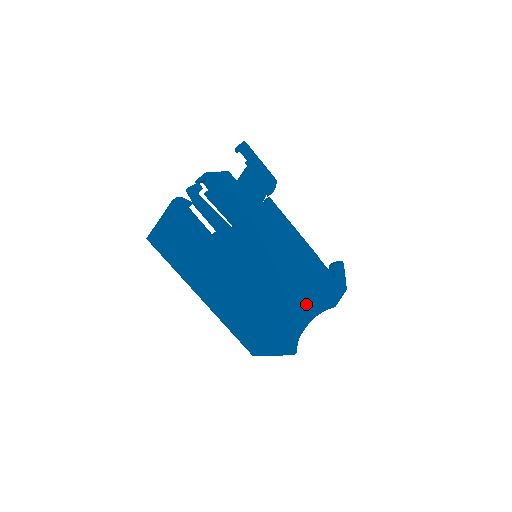
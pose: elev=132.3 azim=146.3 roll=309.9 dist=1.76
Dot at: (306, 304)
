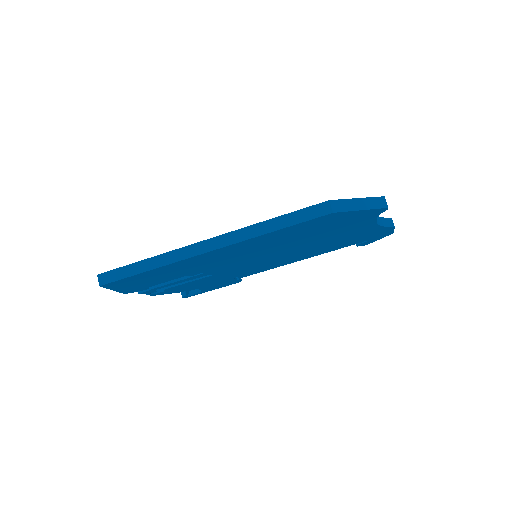
Dot at: occluded
